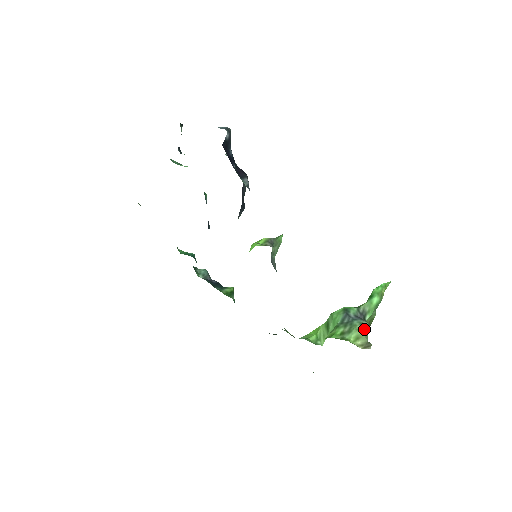
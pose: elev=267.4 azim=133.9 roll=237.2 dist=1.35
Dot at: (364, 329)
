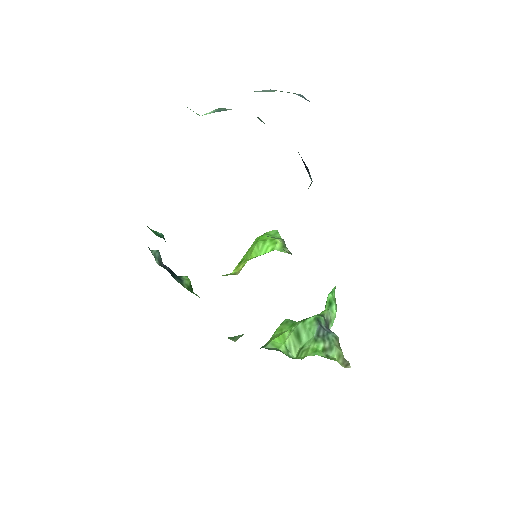
Dot at: (338, 344)
